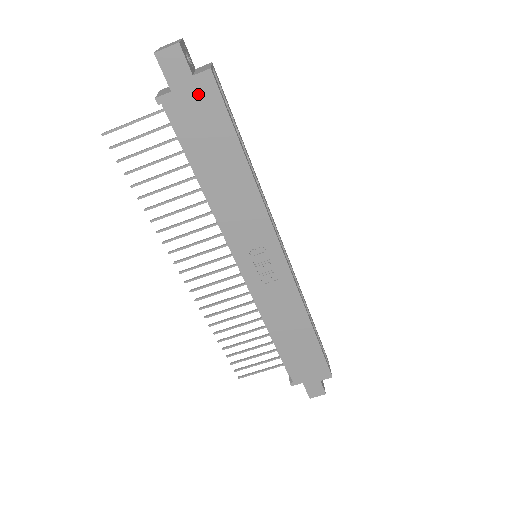
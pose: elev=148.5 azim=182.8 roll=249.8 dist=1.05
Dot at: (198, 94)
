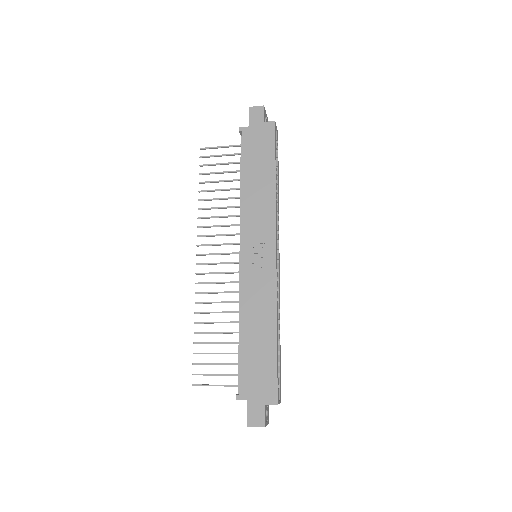
Dot at: (263, 131)
